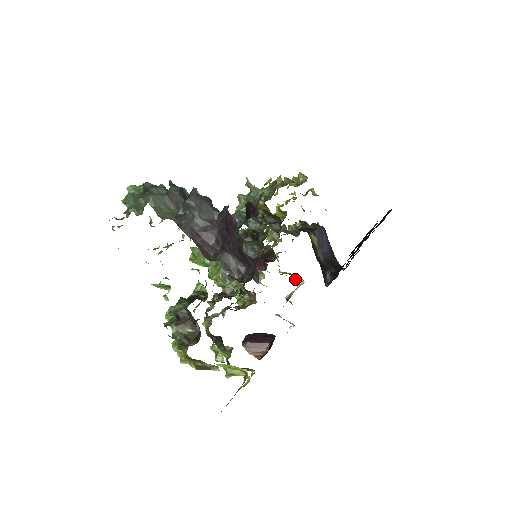
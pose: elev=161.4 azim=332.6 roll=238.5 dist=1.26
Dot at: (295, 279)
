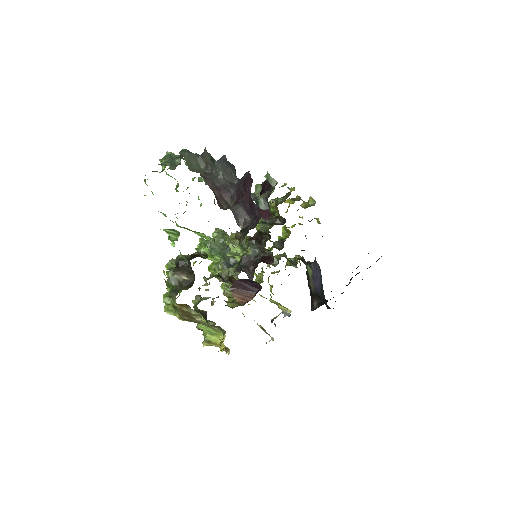
Dot at: (283, 308)
